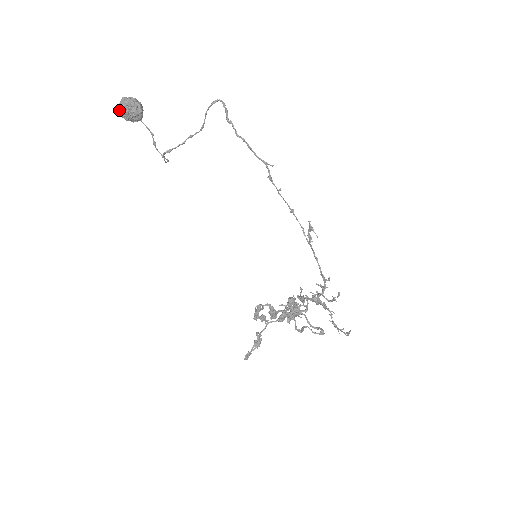
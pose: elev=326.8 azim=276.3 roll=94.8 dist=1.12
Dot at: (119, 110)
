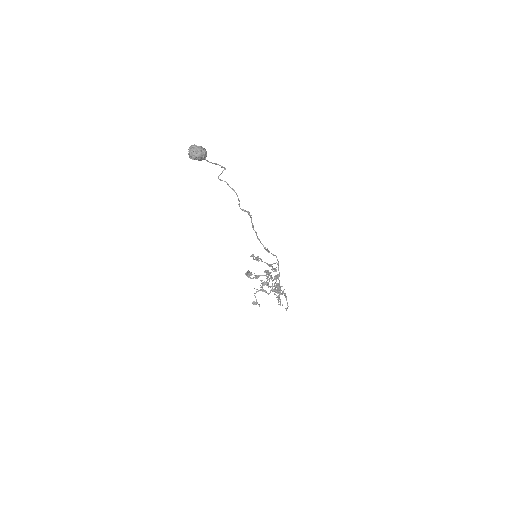
Dot at: occluded
